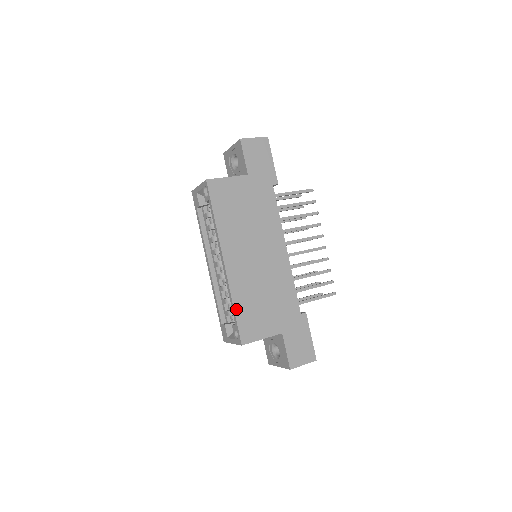
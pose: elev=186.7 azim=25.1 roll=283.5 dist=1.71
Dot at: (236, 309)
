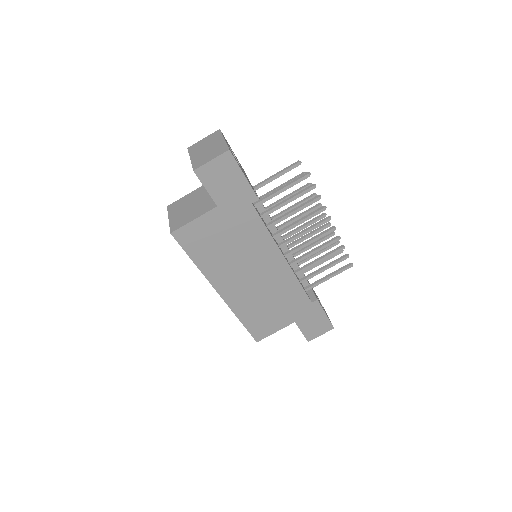
Dot at: (243, 322)
